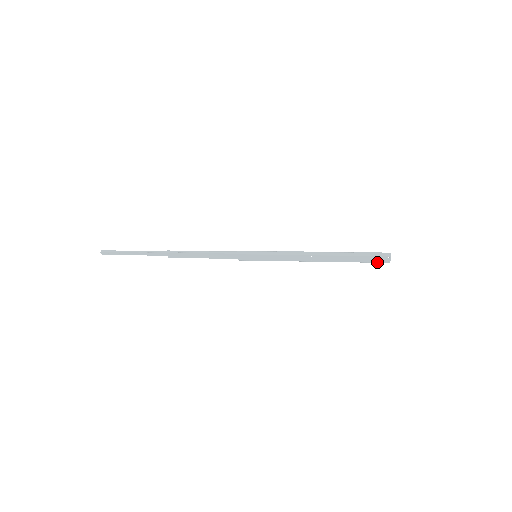
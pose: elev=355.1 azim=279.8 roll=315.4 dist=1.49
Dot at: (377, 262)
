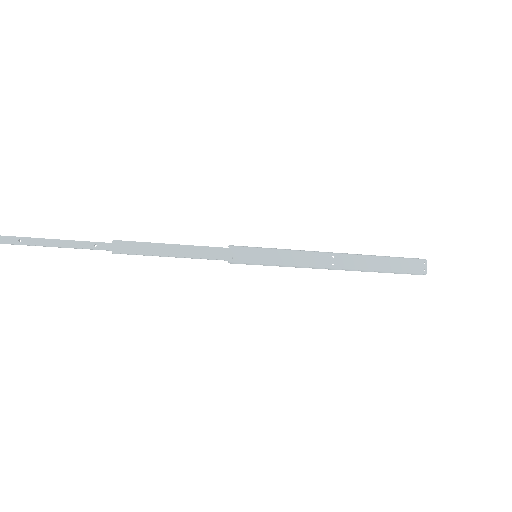
Dot at: (412, 271)
